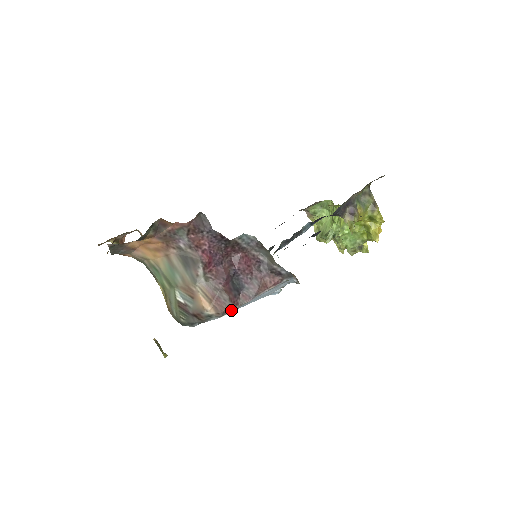
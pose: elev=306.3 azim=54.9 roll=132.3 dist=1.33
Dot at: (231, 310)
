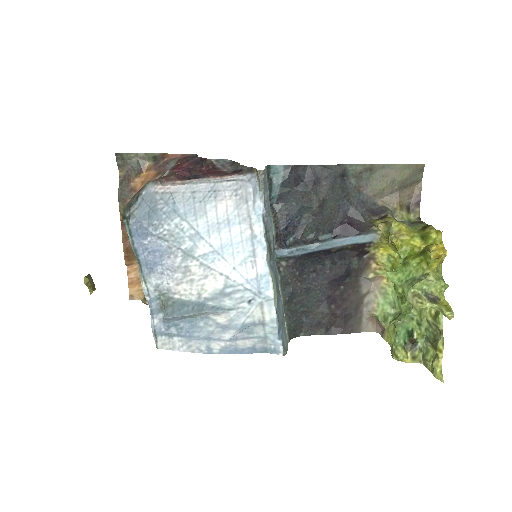
Dot at: (171, 183)
